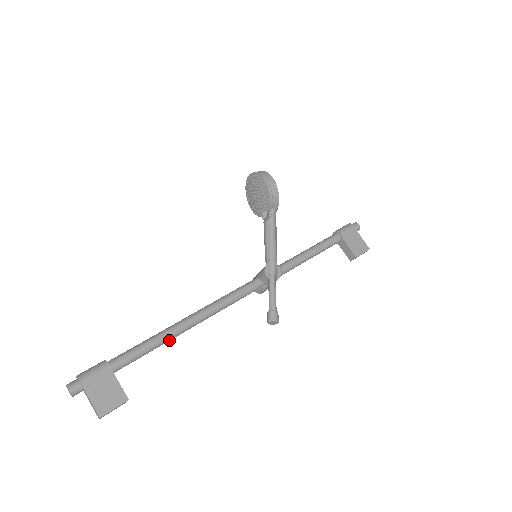
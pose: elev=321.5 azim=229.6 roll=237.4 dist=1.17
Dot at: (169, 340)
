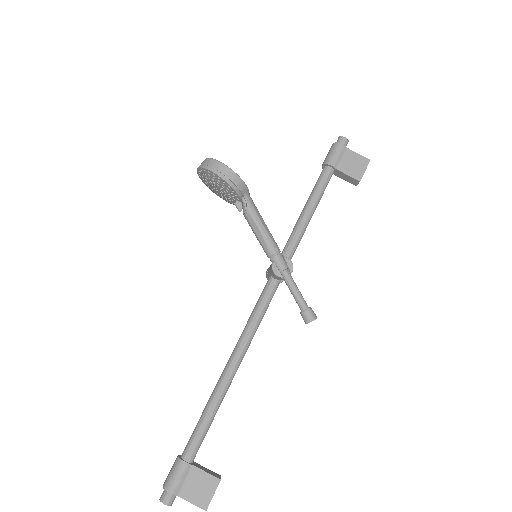
Dot at: occluded
